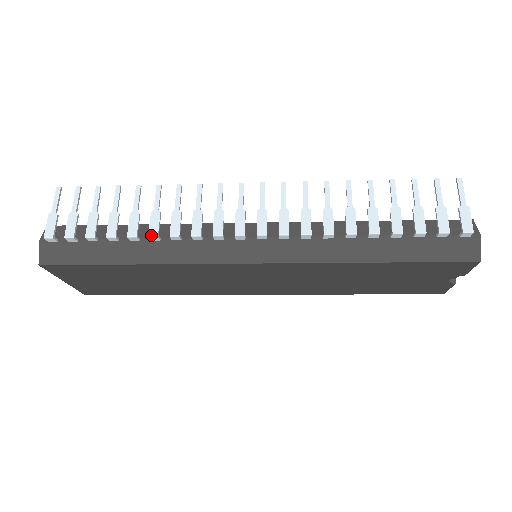
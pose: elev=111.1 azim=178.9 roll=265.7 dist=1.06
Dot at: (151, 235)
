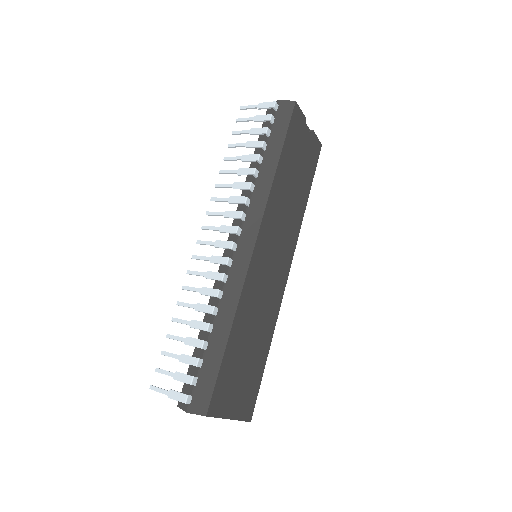
Dot at: (212, 311)
